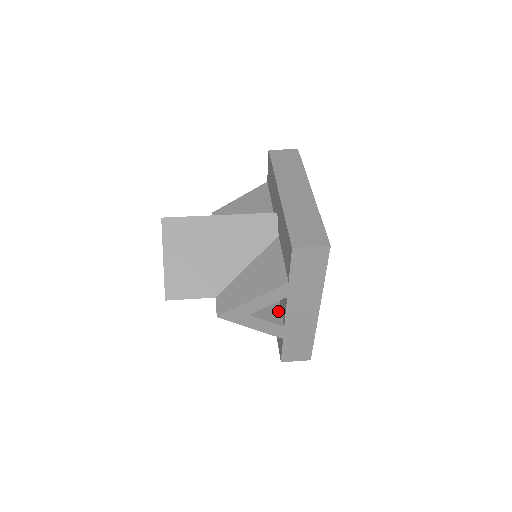
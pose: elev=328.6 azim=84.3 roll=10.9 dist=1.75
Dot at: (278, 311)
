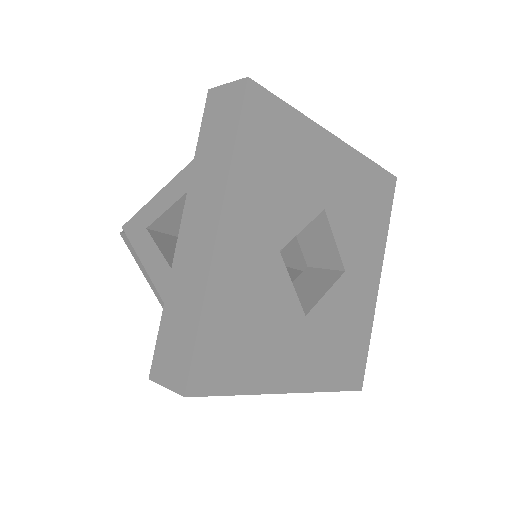
Dot at: occluded
